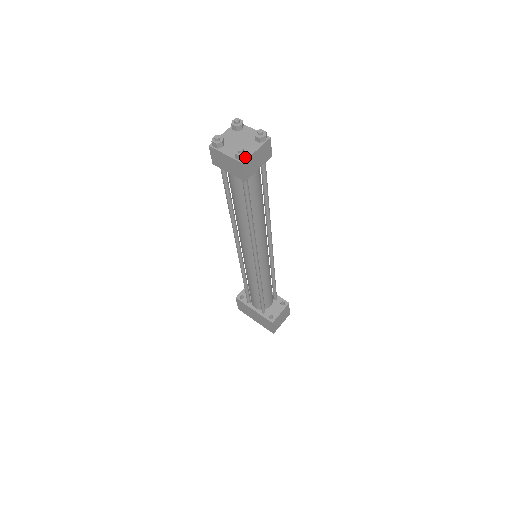
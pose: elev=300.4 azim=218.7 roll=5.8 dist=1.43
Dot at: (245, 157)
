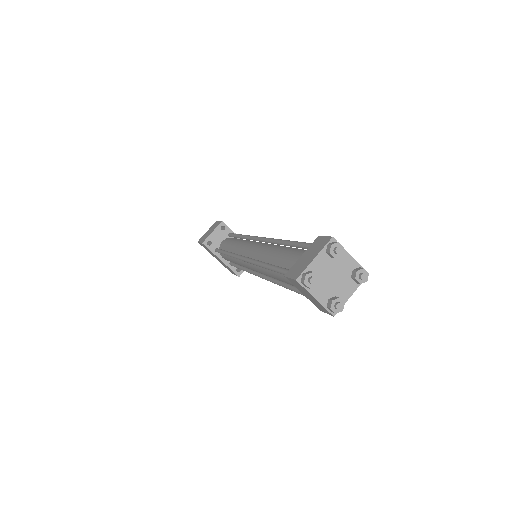
Dot at: (339, 310)
